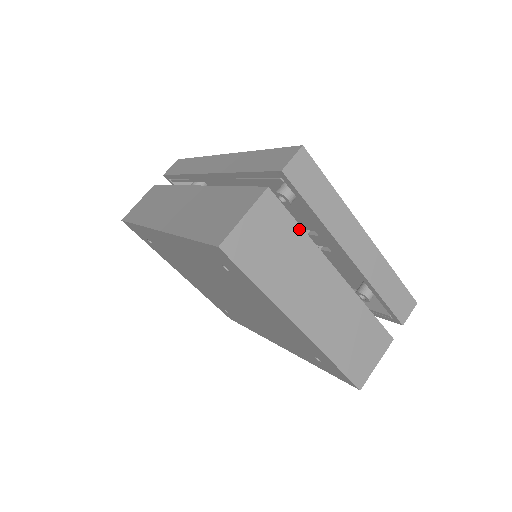
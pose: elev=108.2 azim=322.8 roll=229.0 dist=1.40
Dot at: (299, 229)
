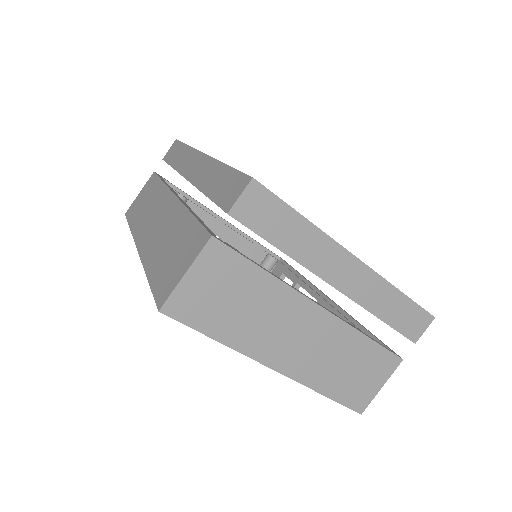
Dot at: (261, 272)
